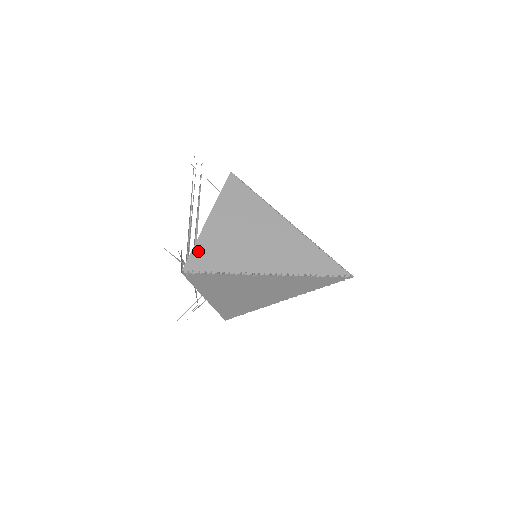
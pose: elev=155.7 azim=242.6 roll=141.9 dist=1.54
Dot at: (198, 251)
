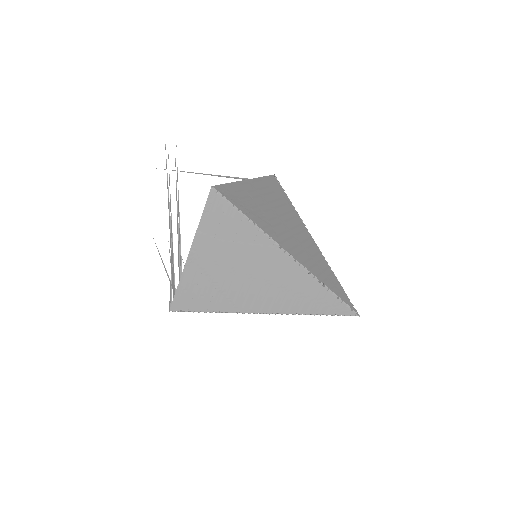
Dot at: (183, 290)
